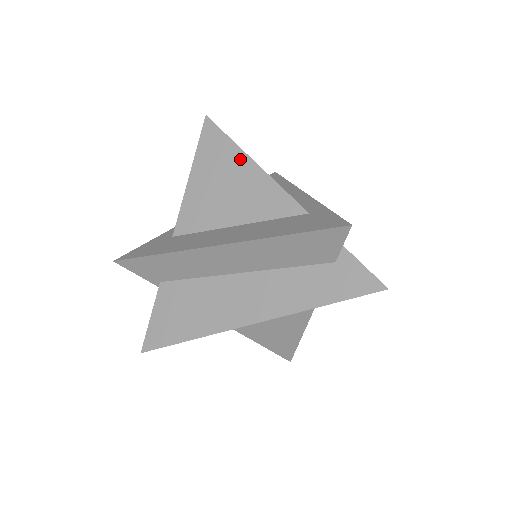
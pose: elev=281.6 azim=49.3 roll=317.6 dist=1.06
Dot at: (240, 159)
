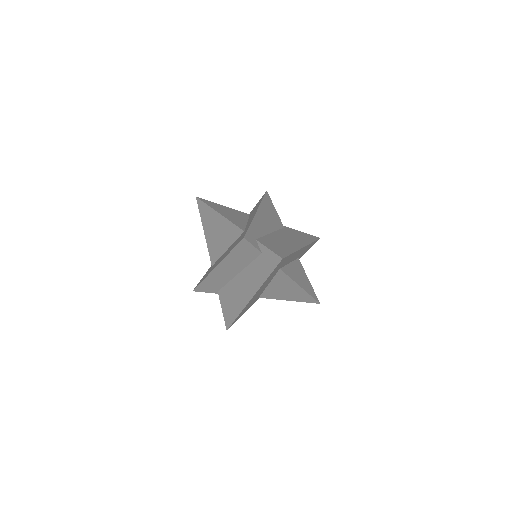
Dot at: (214, 214)
